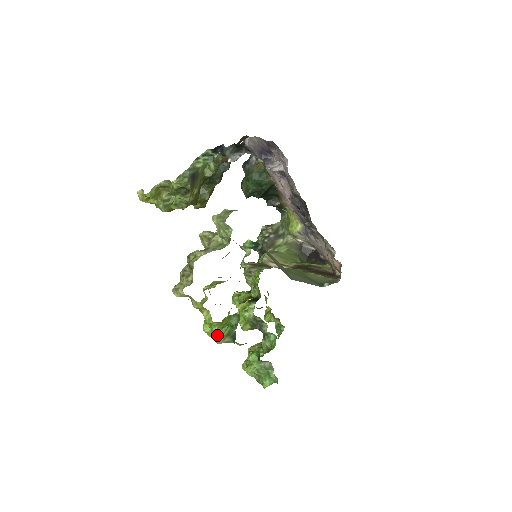
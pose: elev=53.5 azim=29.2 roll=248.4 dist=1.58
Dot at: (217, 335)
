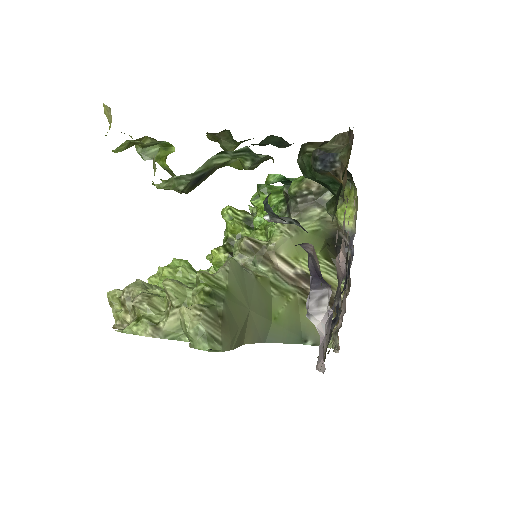
Dot at: occluded
